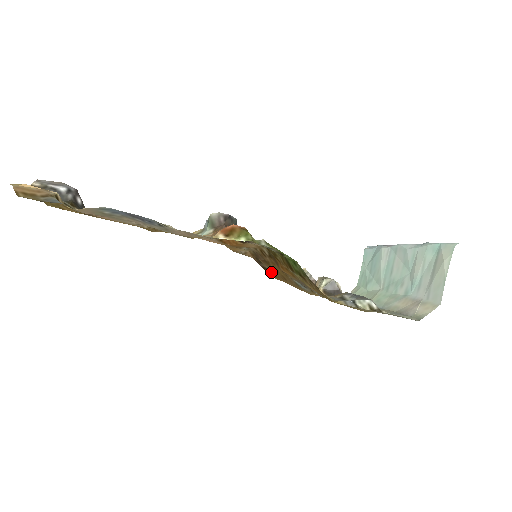
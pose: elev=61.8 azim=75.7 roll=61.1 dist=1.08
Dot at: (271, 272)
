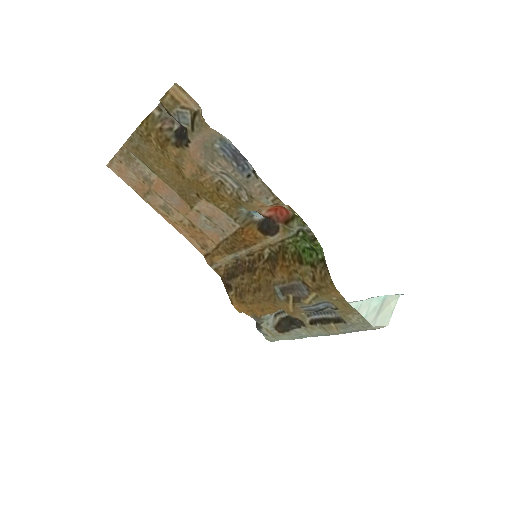
Dot at: (234, 290)
